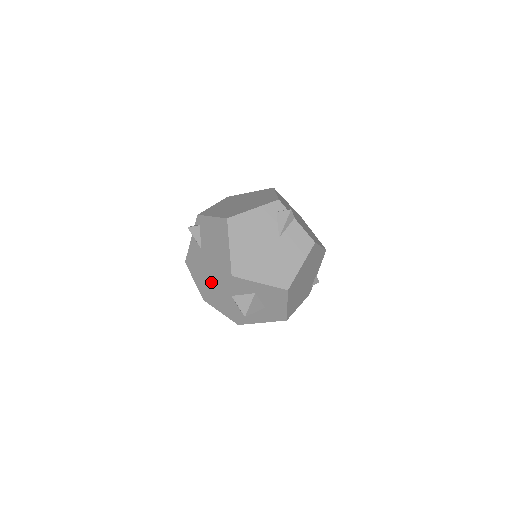
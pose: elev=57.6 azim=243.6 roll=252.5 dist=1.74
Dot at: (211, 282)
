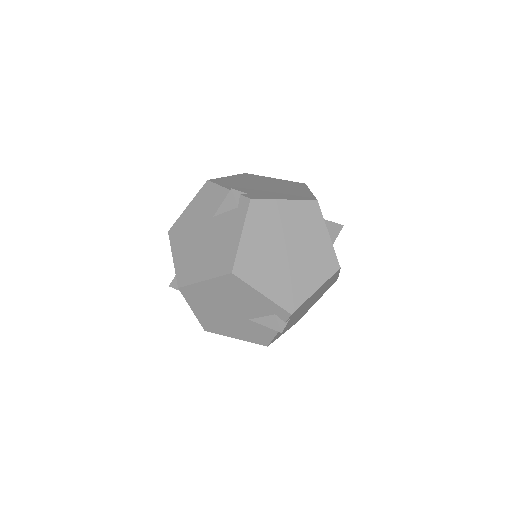
Dot at: (180, 246)
